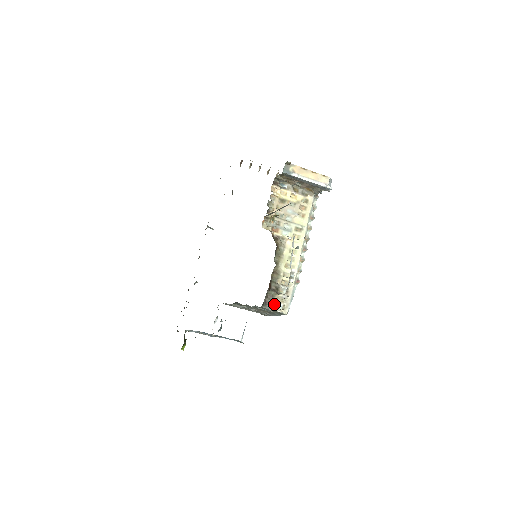
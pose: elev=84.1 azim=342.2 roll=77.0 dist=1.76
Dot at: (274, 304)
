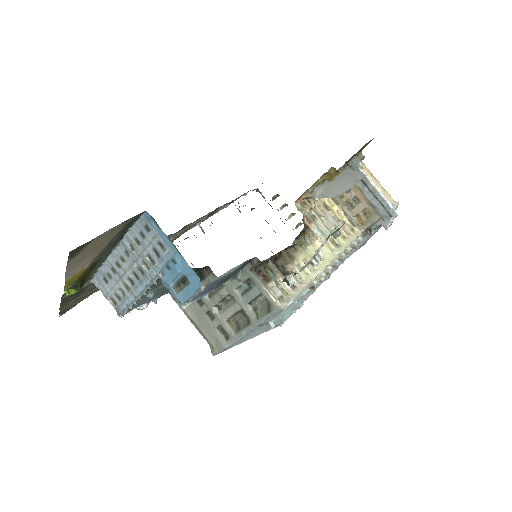
Dot at: (270, 283)
